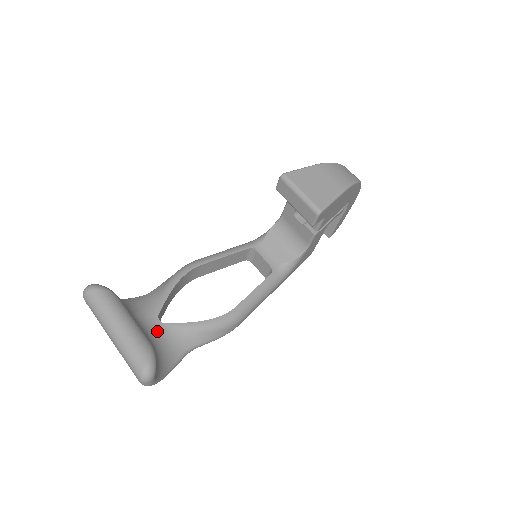
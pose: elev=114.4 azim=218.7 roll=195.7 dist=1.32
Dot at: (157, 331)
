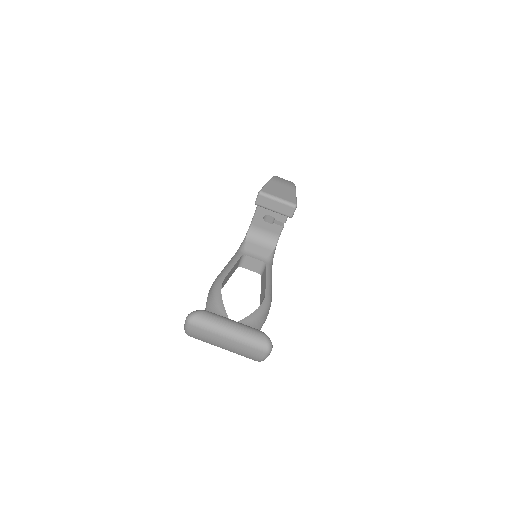
Dot at: occluded
